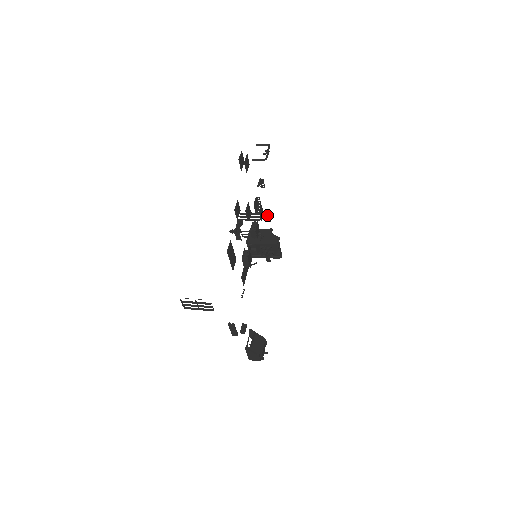
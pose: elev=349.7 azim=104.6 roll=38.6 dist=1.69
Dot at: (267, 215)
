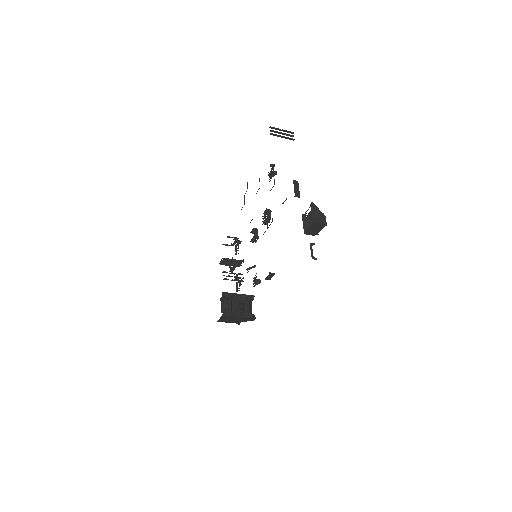
Dot at: (237, 284)
